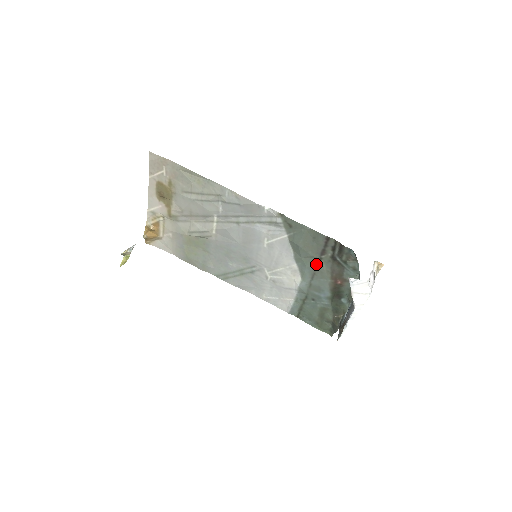
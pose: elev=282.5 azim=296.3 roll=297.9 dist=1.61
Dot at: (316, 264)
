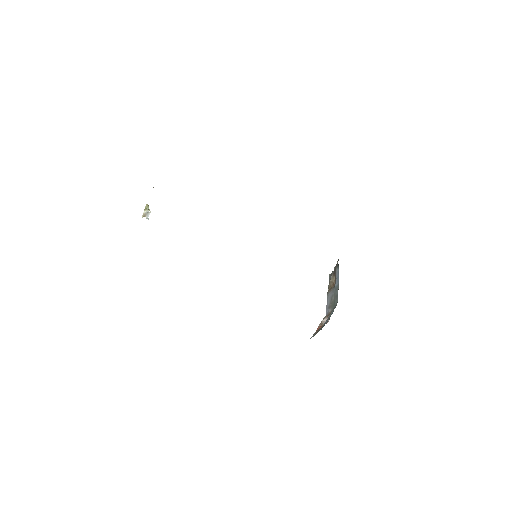
Dot at: occluded
